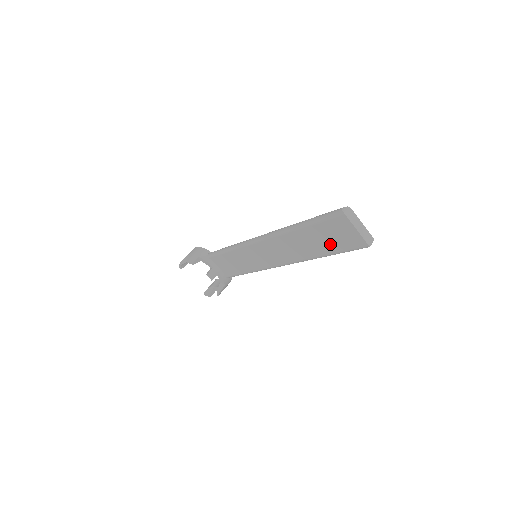
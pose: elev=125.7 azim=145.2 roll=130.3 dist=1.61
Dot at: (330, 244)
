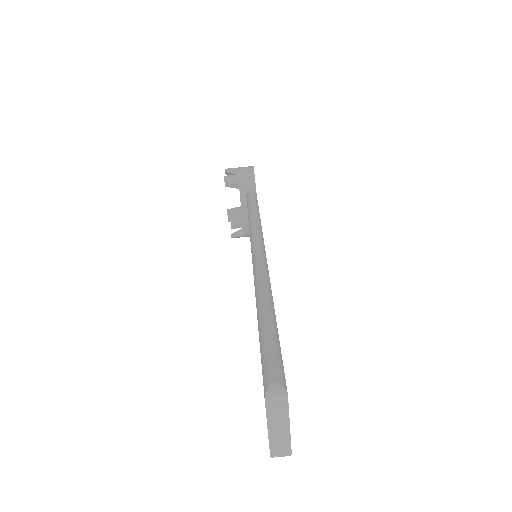
Dot at: occluded
